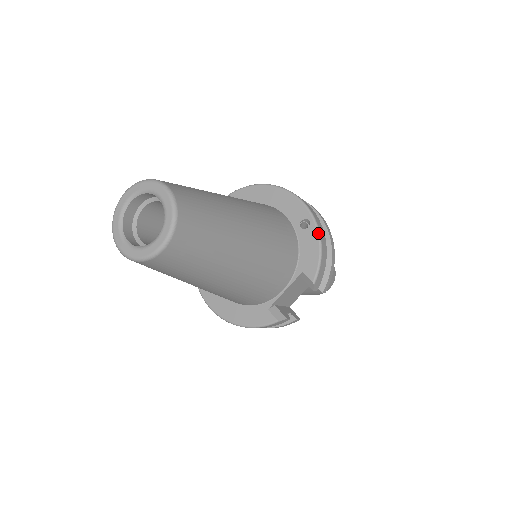
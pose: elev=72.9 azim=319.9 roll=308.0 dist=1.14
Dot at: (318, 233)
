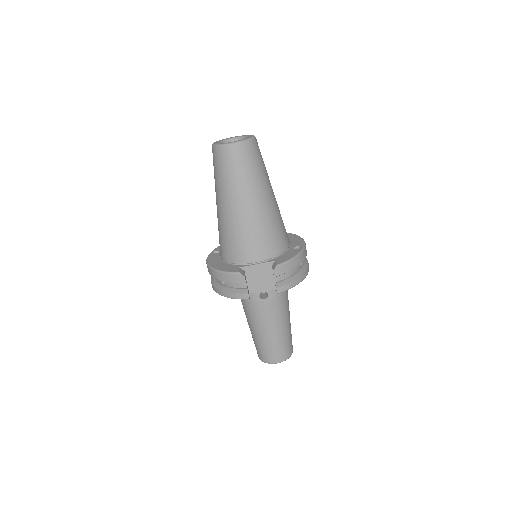
Dot at: (300, 252)
